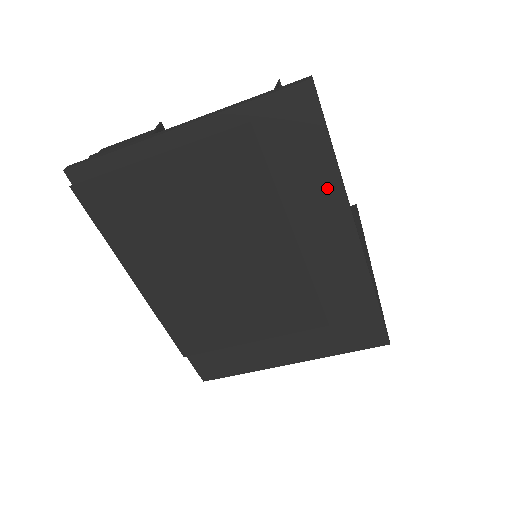
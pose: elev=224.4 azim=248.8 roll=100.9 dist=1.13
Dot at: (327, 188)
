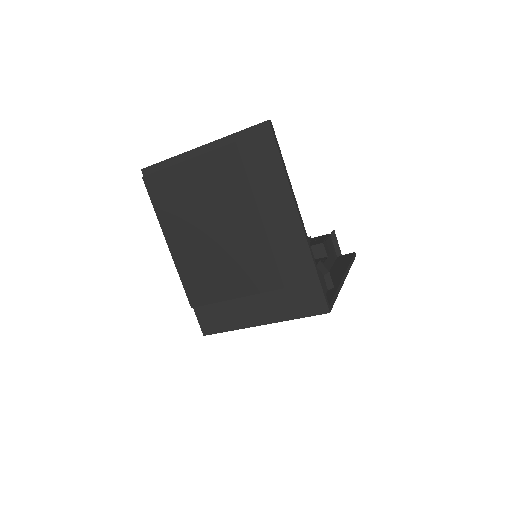
Dot at: (280, 186)
